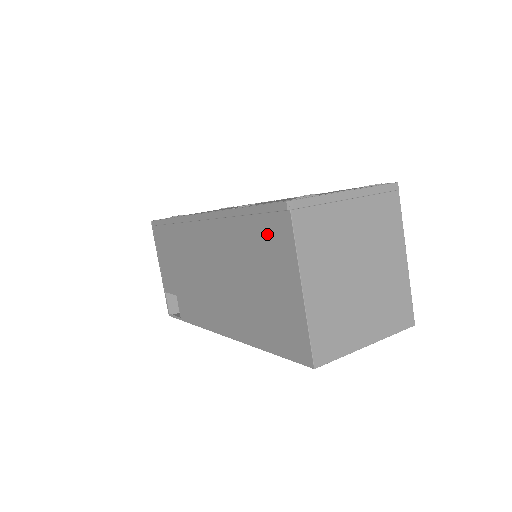
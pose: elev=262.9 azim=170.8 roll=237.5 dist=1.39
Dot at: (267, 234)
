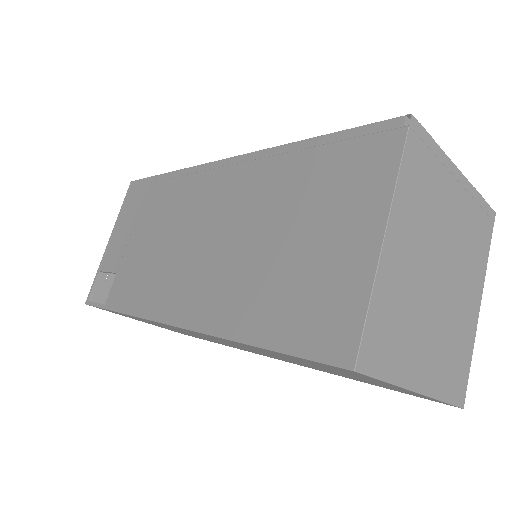
Dot at: (343, 165)
